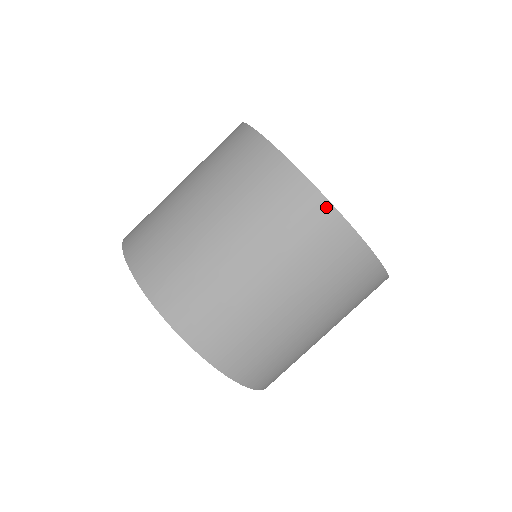
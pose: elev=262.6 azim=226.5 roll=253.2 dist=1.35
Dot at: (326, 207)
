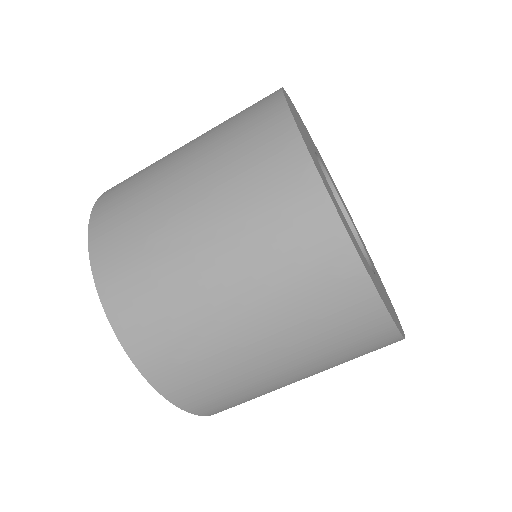
Dot at: (391, 332)
